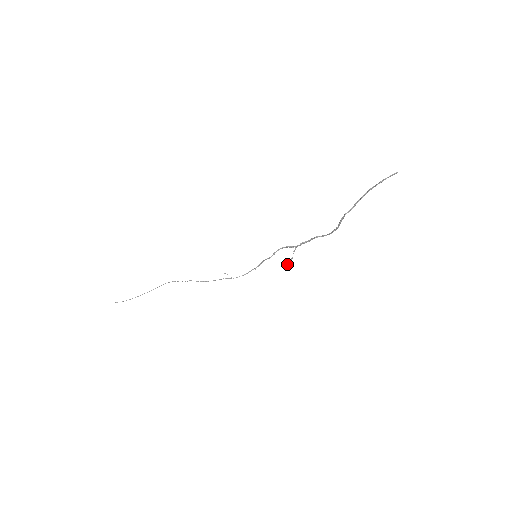
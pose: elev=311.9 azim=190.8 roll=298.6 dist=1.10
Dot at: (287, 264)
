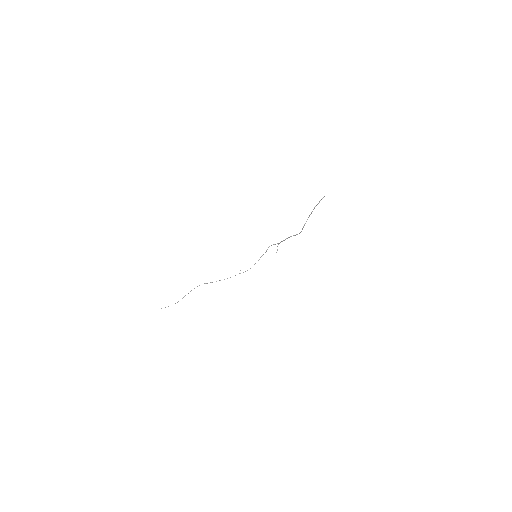
Dot at: occluded
